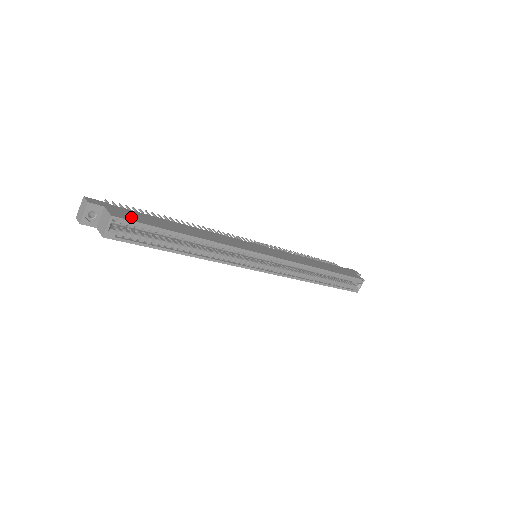
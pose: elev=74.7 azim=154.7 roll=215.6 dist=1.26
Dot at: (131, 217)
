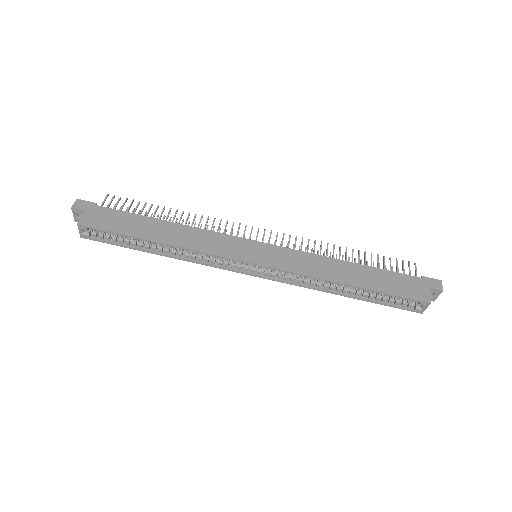
Dot at: (101, 222)
